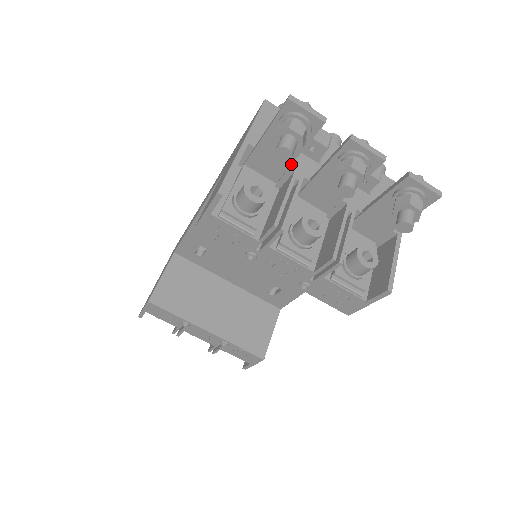
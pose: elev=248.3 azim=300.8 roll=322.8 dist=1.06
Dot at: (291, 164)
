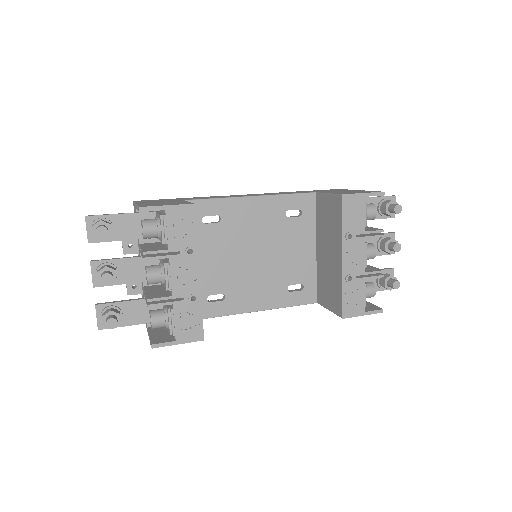
Dot at: occluded
